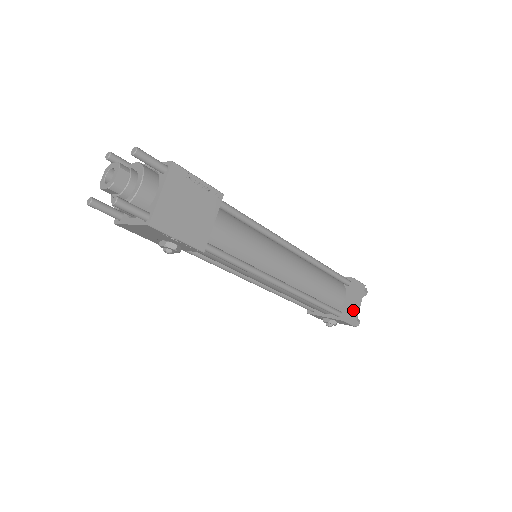
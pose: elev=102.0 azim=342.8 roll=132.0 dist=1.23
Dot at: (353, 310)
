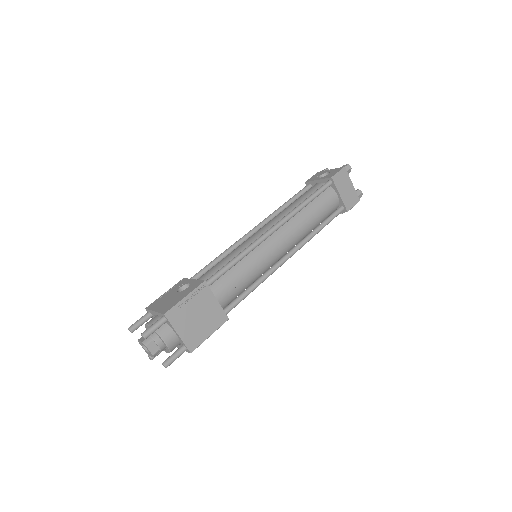
Dot at: (349, 195)
